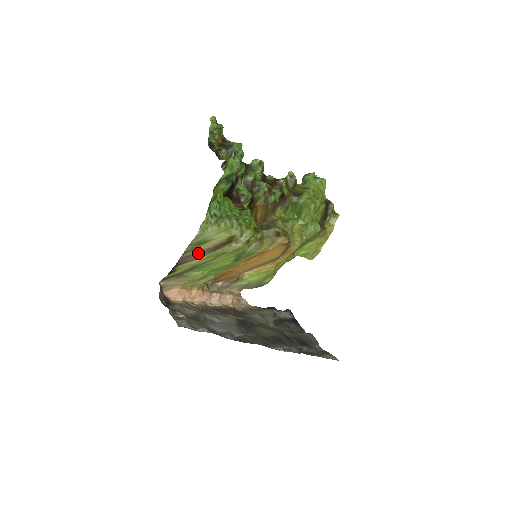
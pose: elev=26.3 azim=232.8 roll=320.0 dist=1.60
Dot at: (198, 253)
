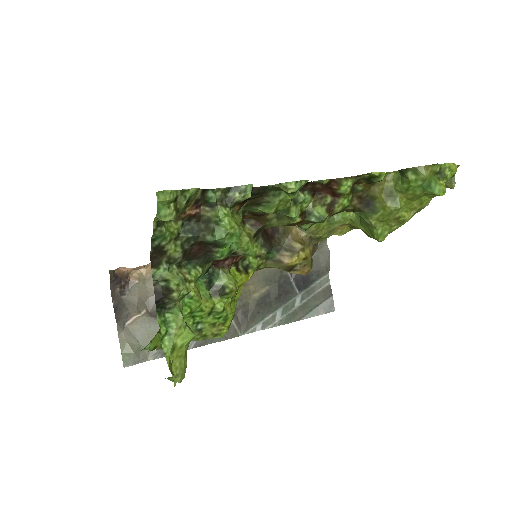
Dot at: occluded
